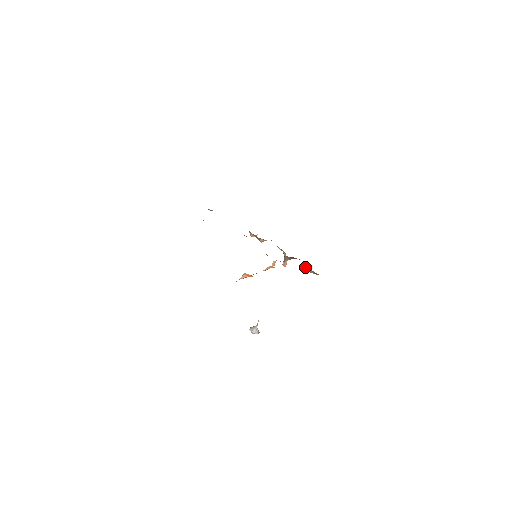
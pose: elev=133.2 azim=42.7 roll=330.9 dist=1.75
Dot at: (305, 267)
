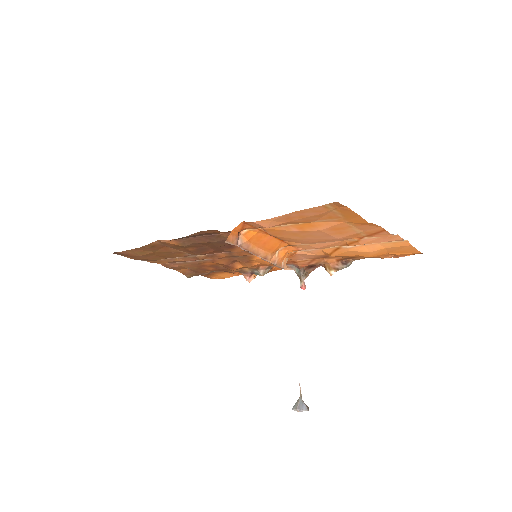
Dot at: (329, 265)
